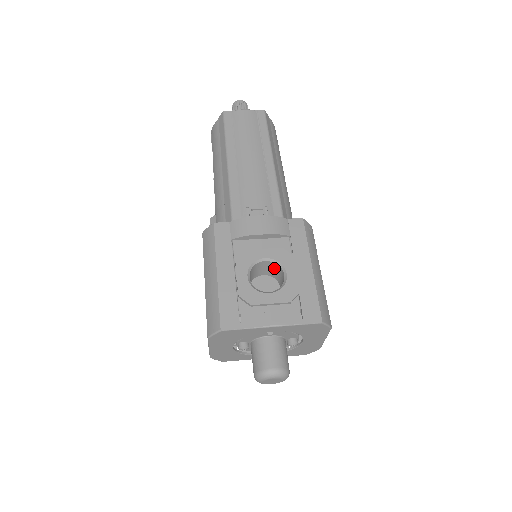
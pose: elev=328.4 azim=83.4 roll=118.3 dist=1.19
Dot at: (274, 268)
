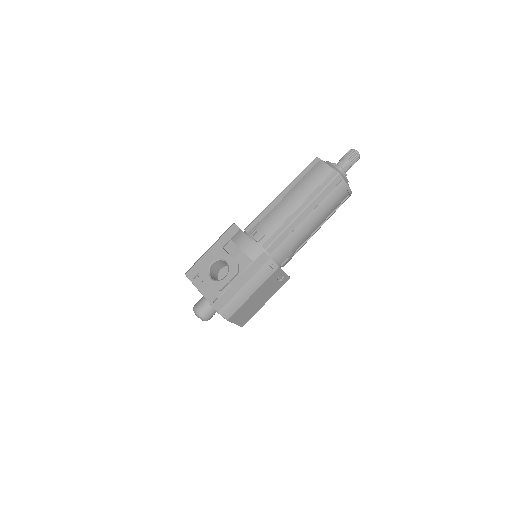
Dot at: occluded
